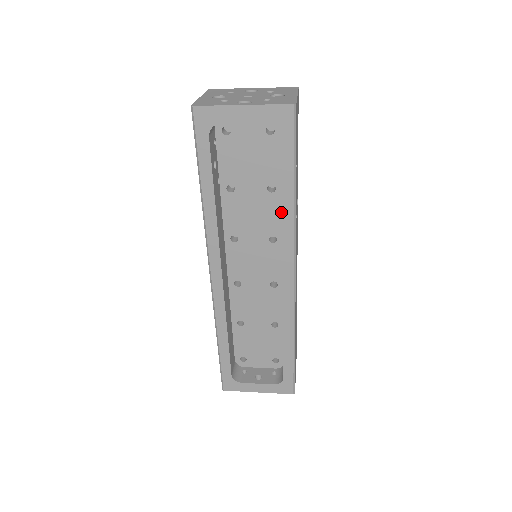
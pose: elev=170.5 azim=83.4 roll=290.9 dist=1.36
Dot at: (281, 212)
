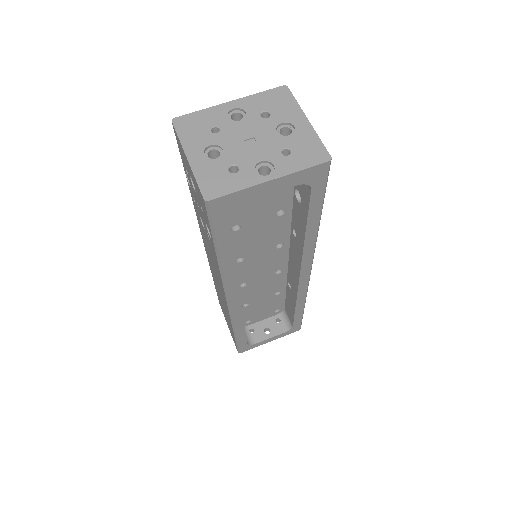
Dot at: (304, 241)
